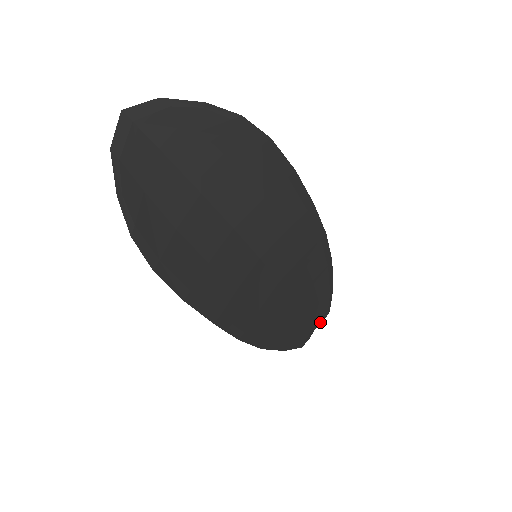
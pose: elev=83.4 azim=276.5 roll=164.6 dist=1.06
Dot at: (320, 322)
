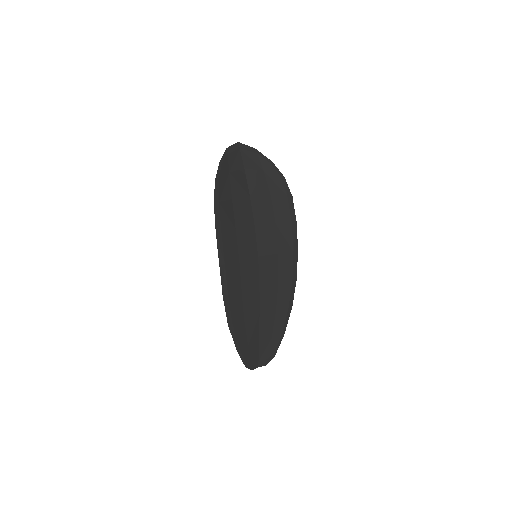
Dot at: (264, 363)
